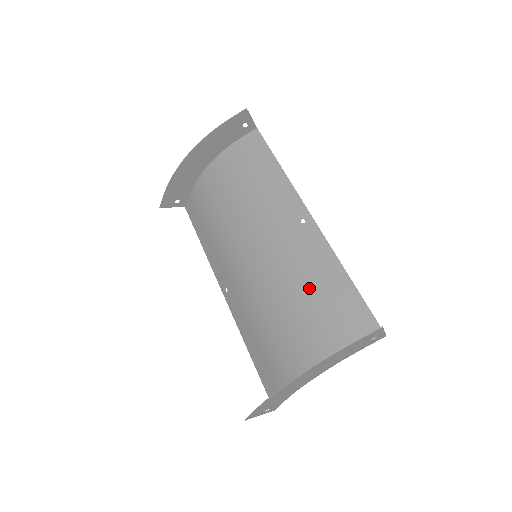
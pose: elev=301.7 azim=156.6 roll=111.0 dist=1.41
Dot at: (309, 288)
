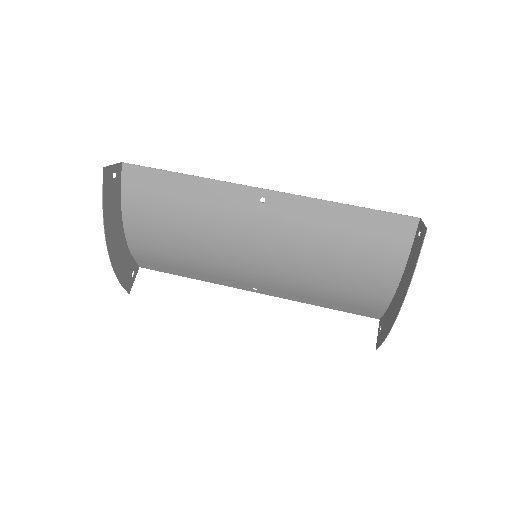
Dot at: (328, 242)
